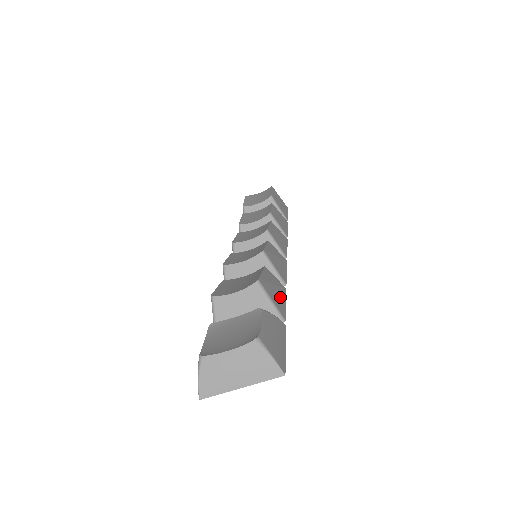
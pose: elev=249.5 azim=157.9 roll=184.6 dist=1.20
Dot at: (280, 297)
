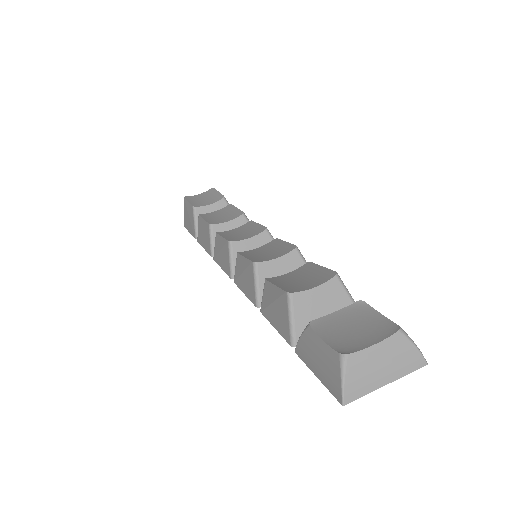
Dot at: occluded
